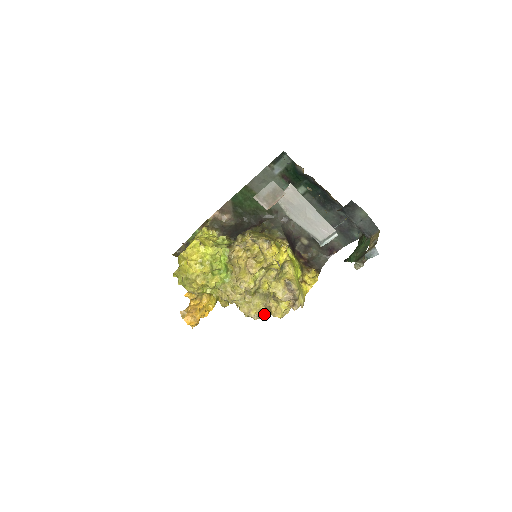
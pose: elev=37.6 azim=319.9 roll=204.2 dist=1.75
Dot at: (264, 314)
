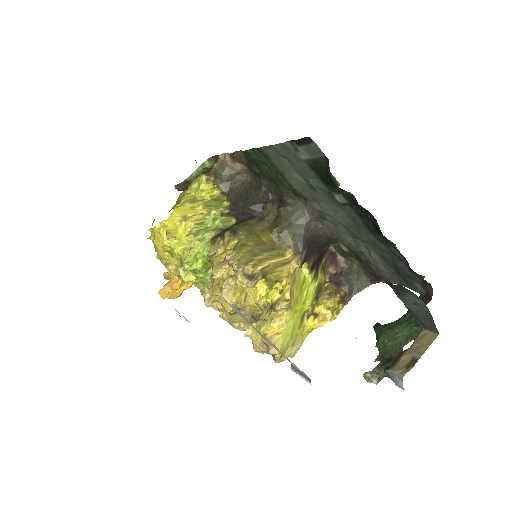
Dot at: occluded
